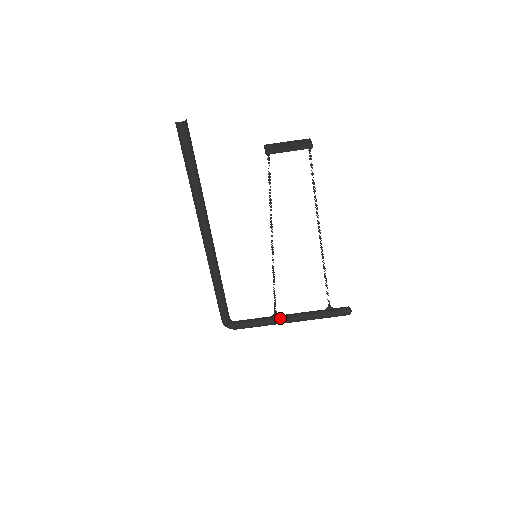
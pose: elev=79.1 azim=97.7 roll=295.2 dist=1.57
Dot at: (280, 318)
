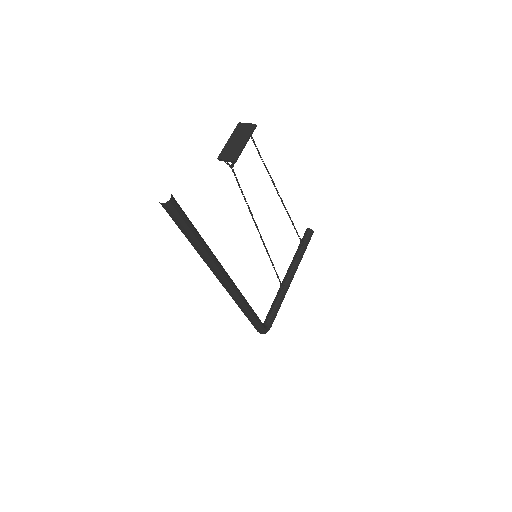
Dot at: (286, 284)
